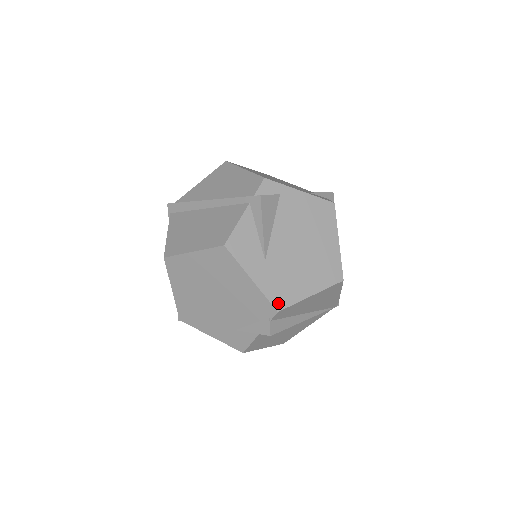
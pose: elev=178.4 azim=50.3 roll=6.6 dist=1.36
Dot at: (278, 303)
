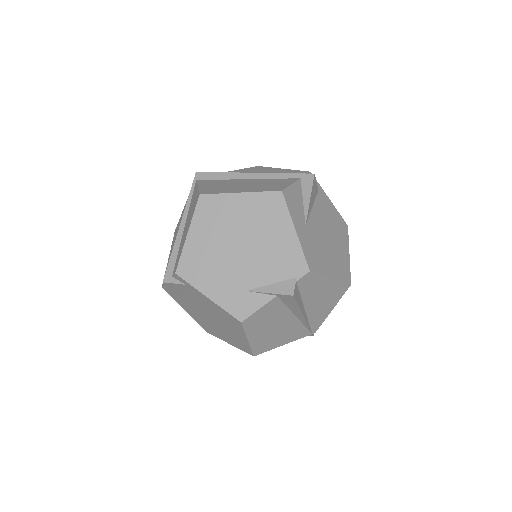
Dot at: (311, 264)
